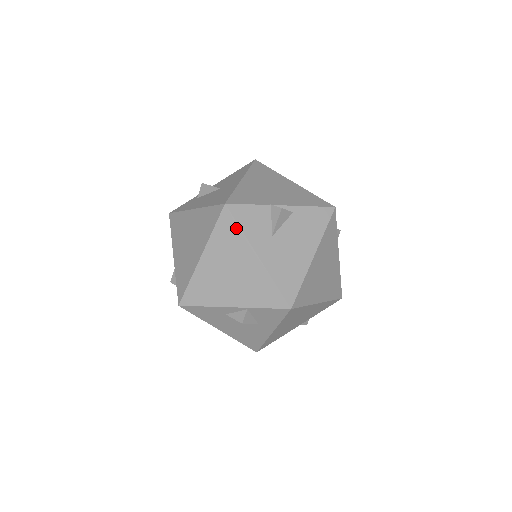
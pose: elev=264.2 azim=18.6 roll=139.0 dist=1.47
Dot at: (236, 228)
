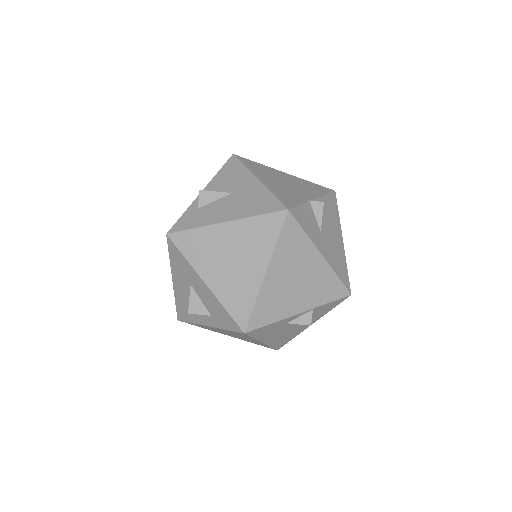
Dot at: (300, 232)
